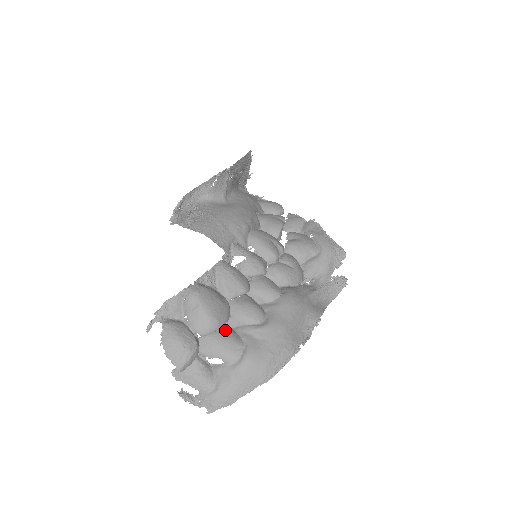
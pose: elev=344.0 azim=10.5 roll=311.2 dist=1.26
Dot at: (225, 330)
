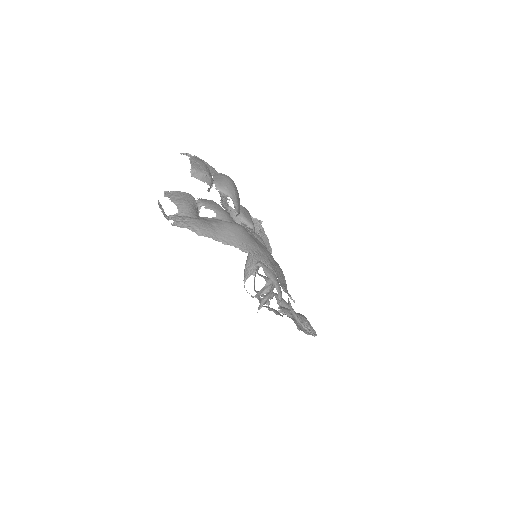
Dot at: occluded
